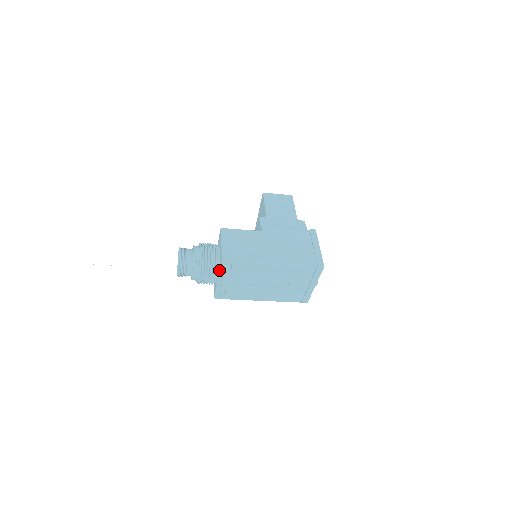
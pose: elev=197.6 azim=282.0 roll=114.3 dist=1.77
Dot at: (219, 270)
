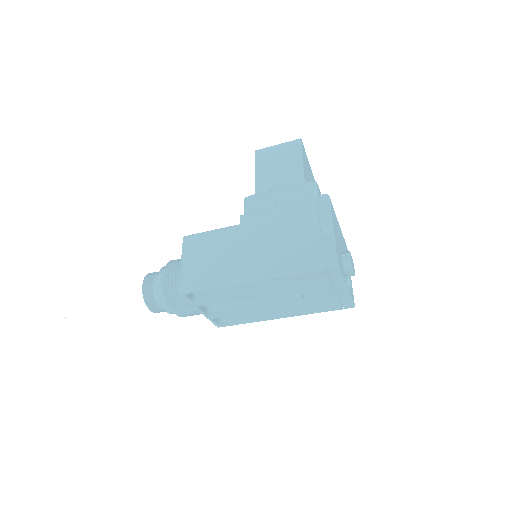
Dot at: occluded
